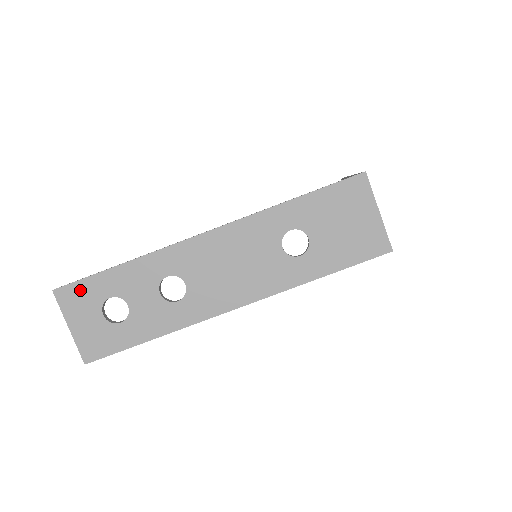
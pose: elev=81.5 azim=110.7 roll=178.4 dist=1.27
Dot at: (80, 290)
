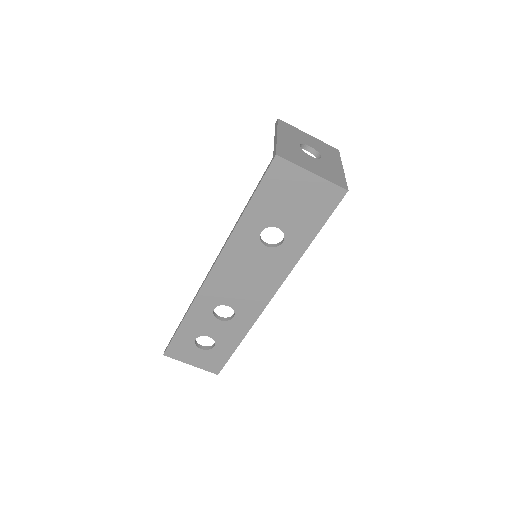
Dot at: (176, 346)
